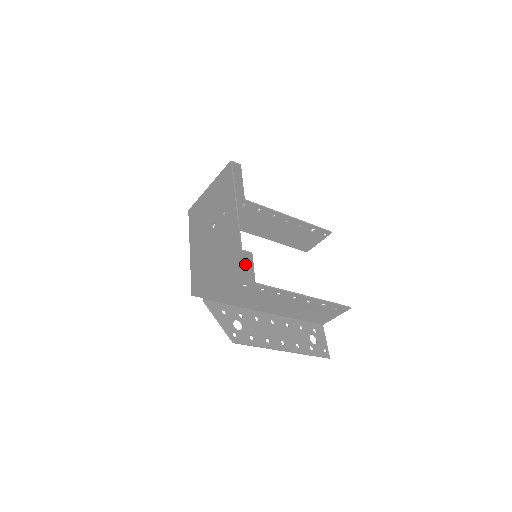
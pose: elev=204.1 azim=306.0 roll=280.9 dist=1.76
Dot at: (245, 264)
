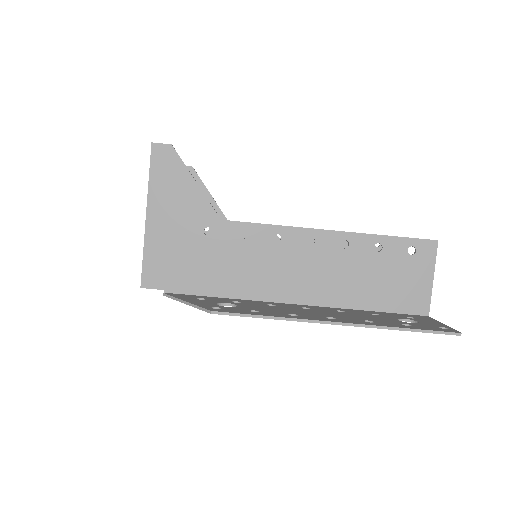
Dot at: (176, 174)
